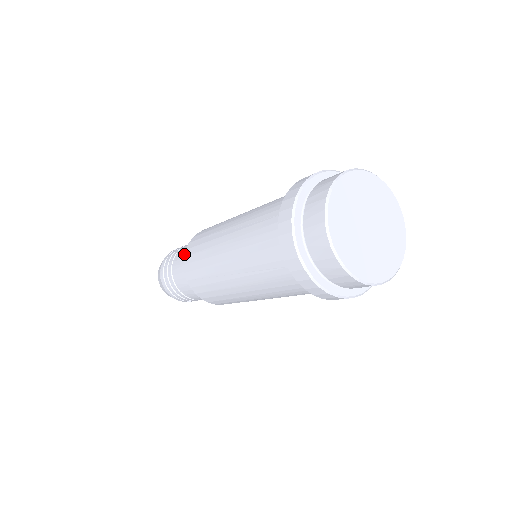
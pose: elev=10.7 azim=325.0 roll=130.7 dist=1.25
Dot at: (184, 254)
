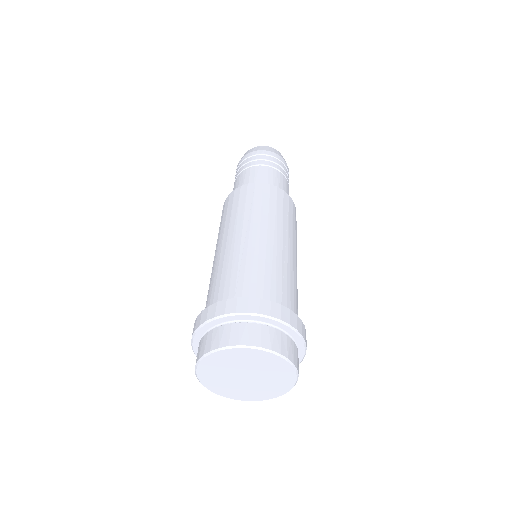
Dot at: (243, 185)
